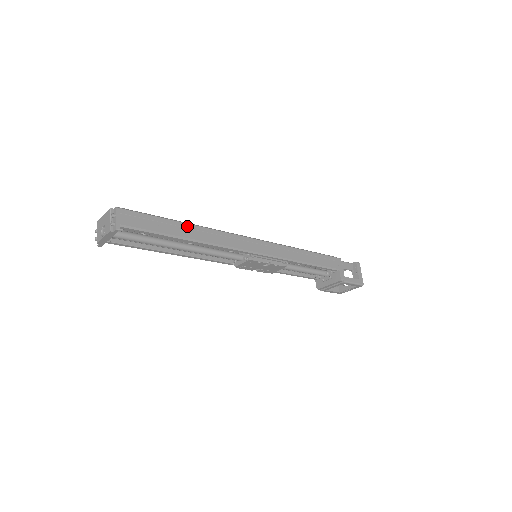
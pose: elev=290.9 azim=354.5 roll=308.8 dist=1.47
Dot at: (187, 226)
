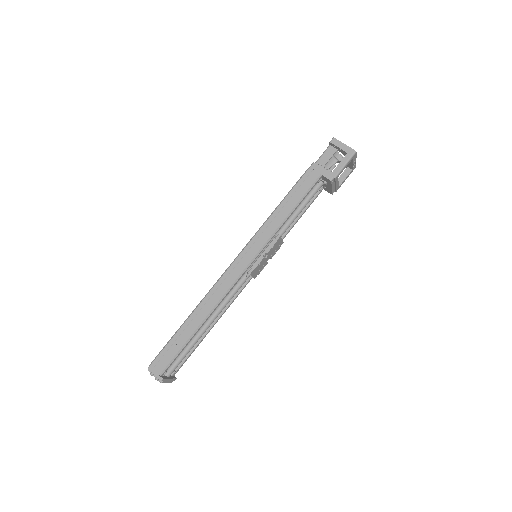
Dot at: (190, 319)
